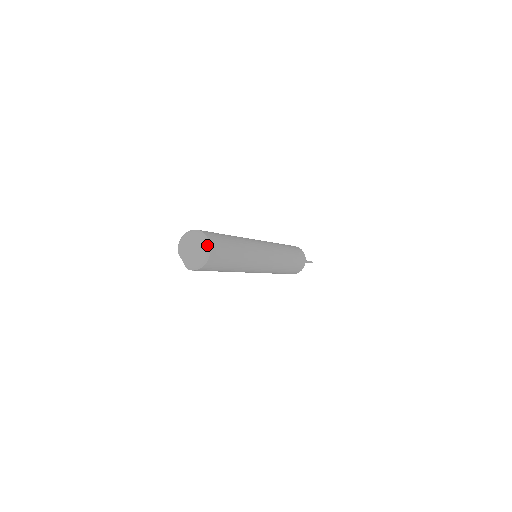
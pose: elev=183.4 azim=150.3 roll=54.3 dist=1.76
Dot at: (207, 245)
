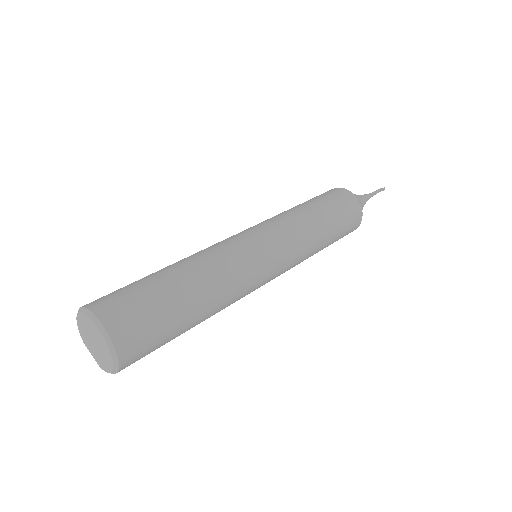
Dot at: (105, 340)
